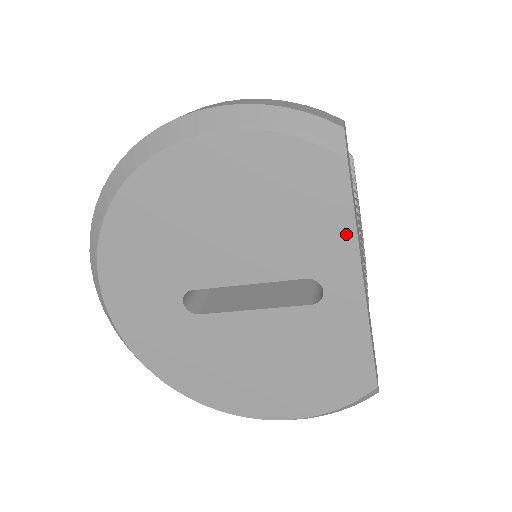
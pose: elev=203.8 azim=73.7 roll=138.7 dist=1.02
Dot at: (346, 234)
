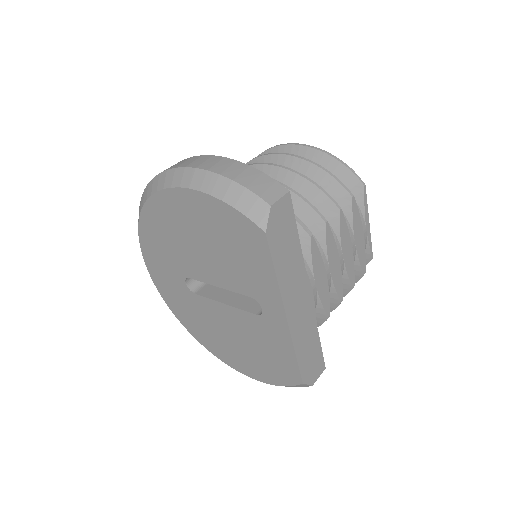
Dot at: (271, 279)
